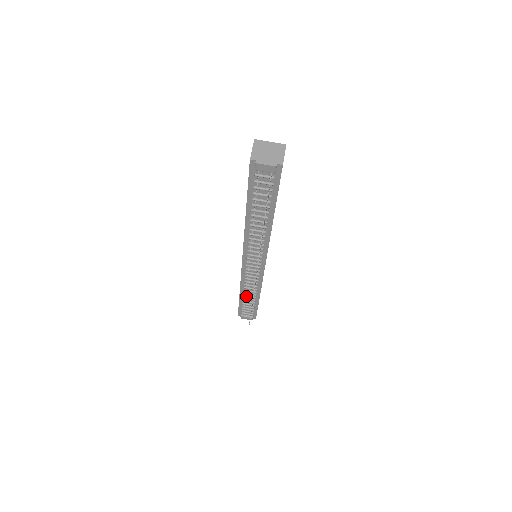
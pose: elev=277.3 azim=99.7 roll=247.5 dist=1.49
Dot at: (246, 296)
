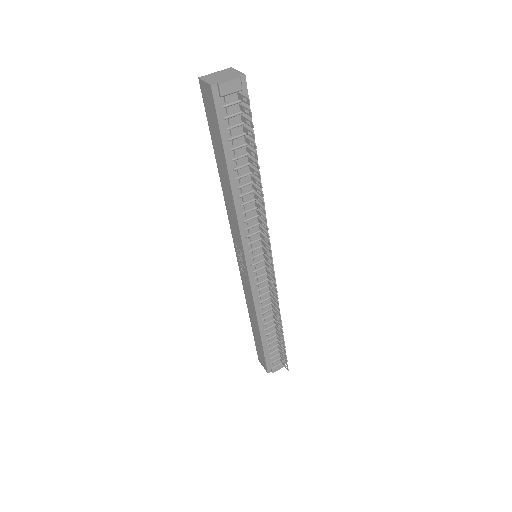
Dot at: (267, 328)
